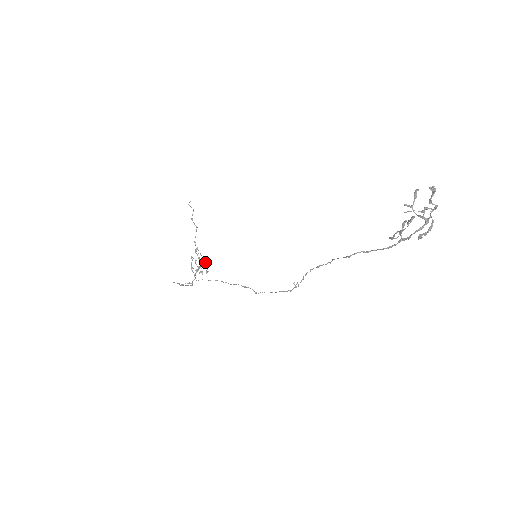
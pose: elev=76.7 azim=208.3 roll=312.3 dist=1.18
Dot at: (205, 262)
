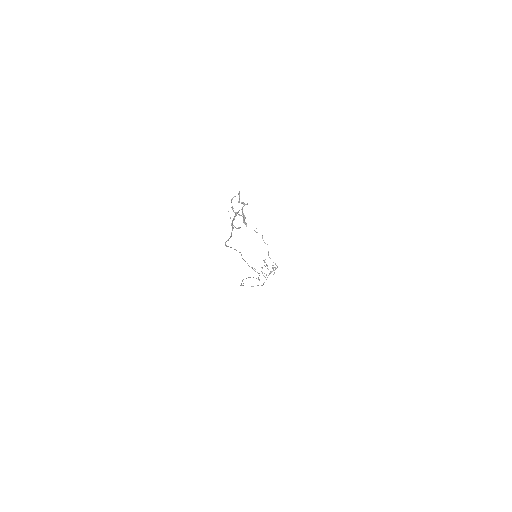
Dot at: (272, 267)
